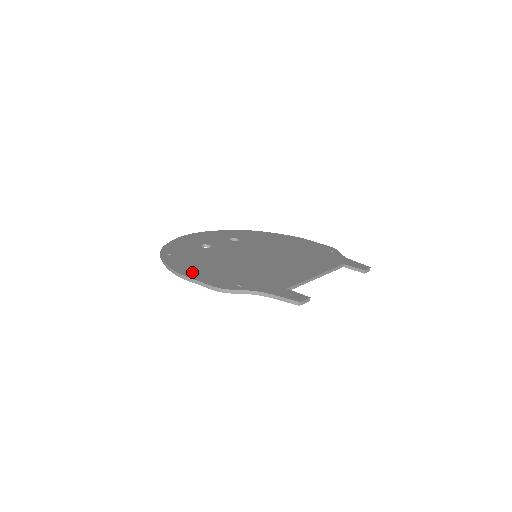
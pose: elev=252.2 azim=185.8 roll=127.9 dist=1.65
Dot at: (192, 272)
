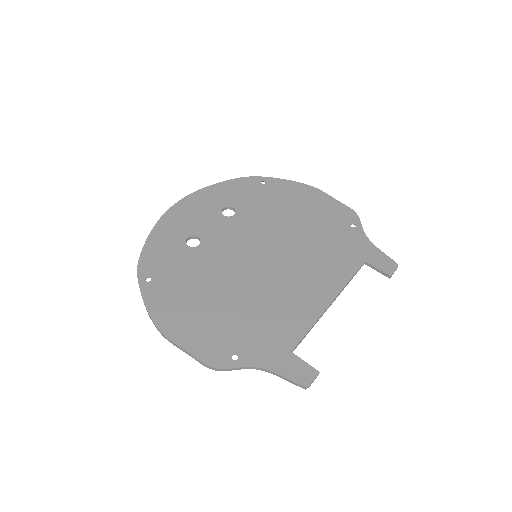
Dot at: (178, 327)
